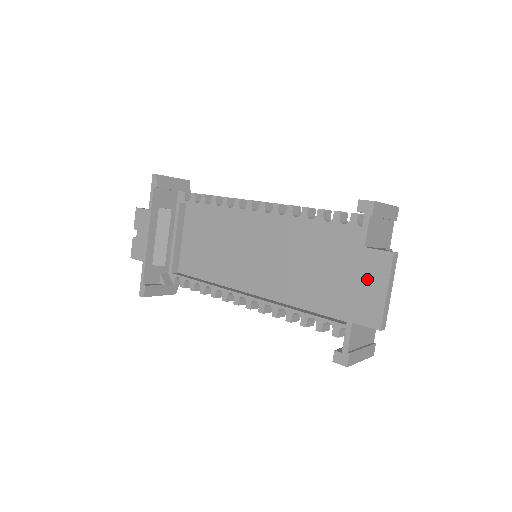
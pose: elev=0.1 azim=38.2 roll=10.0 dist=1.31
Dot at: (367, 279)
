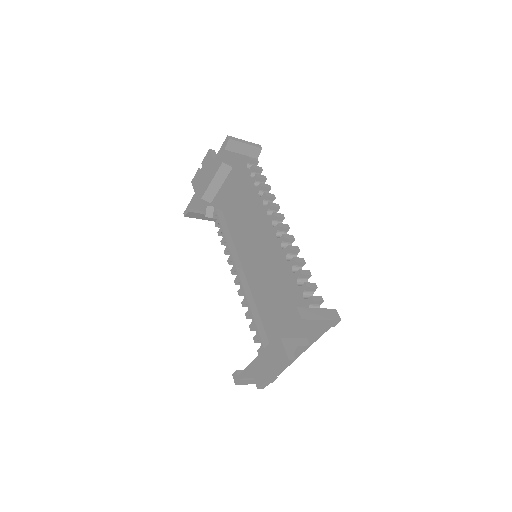
Dot at: (270, 356)
